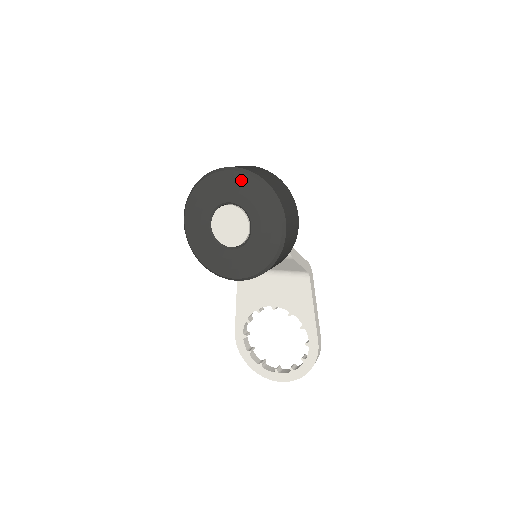
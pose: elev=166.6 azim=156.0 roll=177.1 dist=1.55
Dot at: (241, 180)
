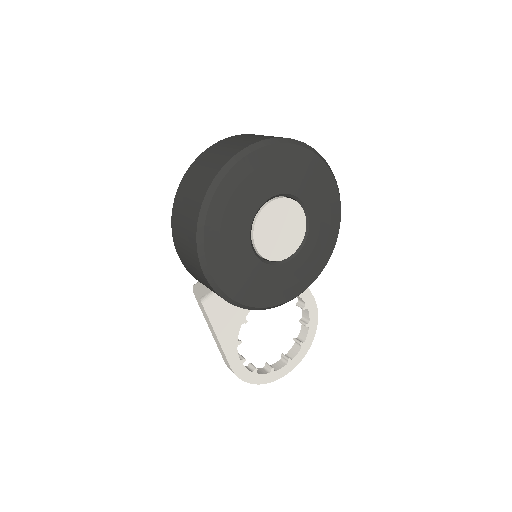
Dot at: (272, 157)
